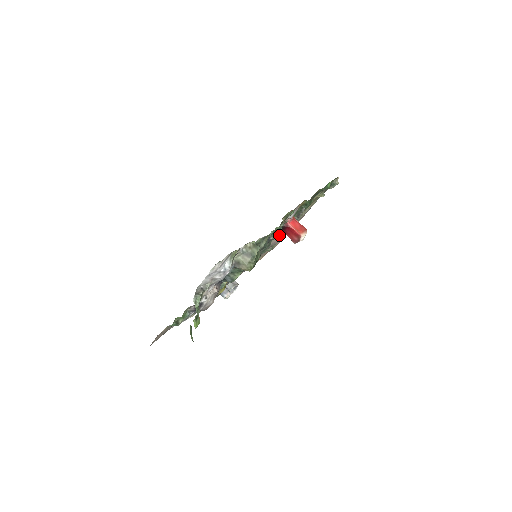
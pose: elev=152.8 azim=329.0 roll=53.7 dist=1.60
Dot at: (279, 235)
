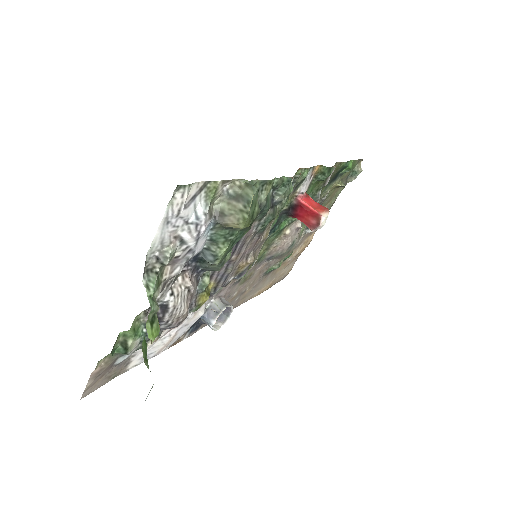
Dot at: (288, 233)
